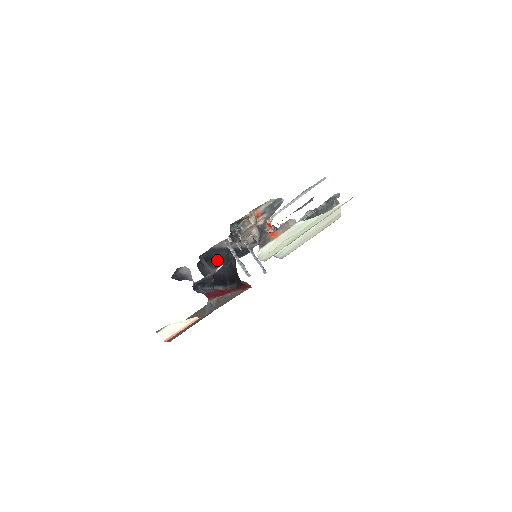
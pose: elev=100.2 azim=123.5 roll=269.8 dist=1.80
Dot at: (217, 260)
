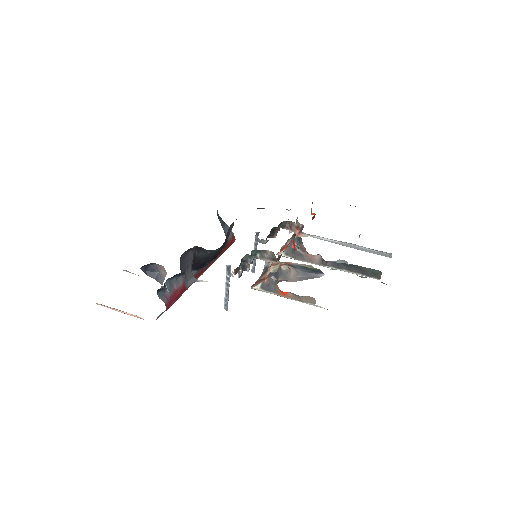
Dot at: occluded
